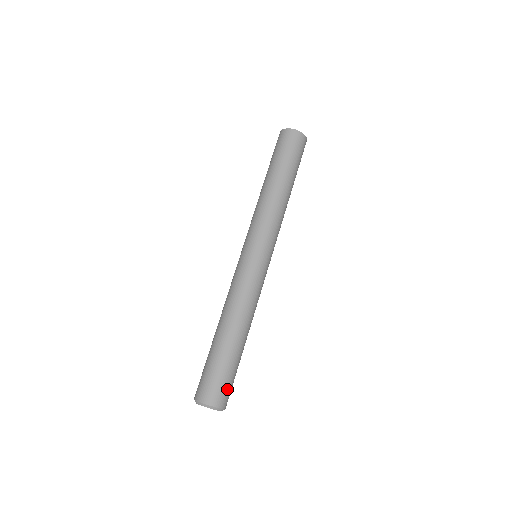
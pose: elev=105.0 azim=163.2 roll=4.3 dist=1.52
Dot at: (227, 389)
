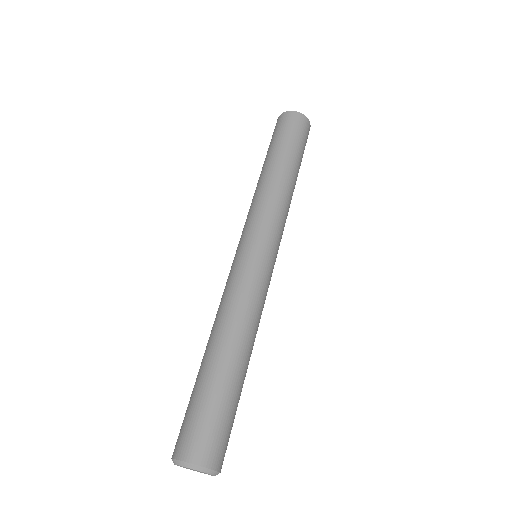
Dot at: (200, 431)
